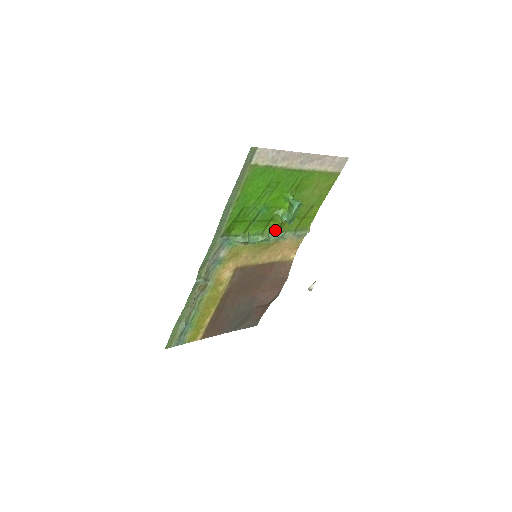
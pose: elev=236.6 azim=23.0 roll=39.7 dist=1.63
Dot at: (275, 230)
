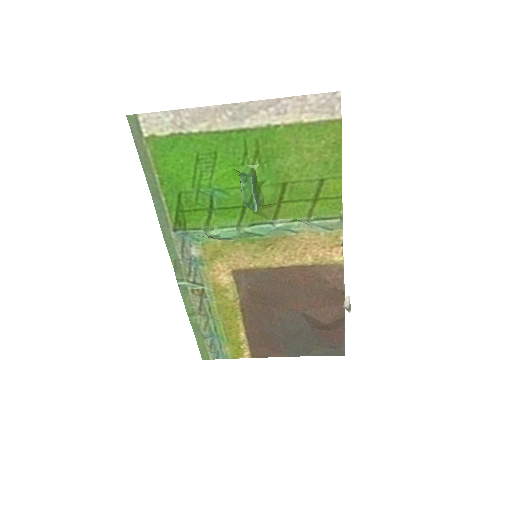
Dot at: (264, 220)
